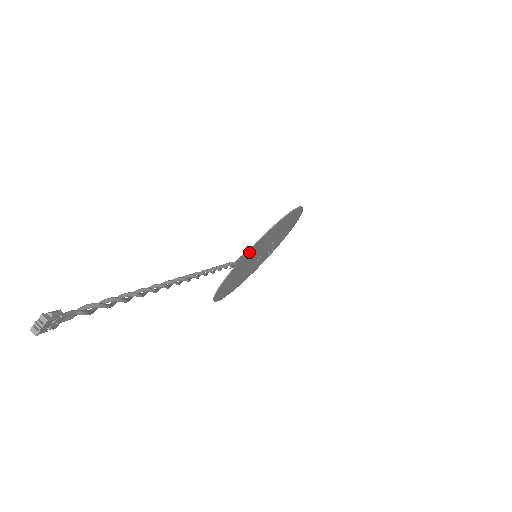
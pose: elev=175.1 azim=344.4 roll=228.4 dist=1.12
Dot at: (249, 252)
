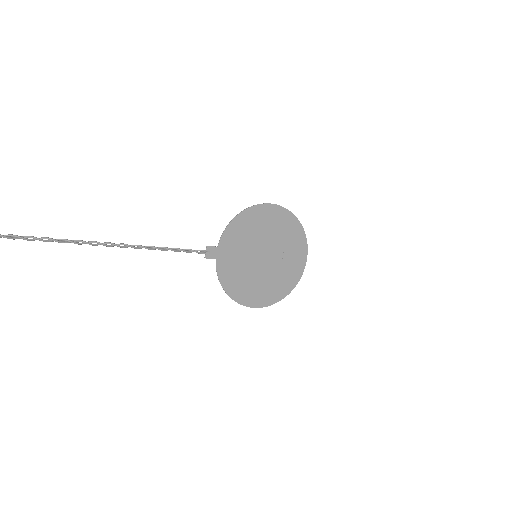
Dot at: (223, 245)
